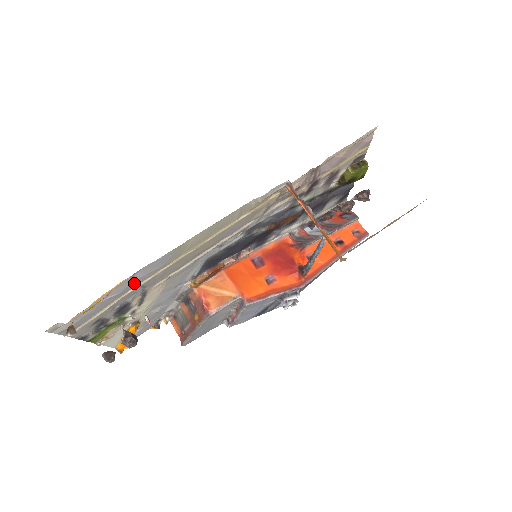
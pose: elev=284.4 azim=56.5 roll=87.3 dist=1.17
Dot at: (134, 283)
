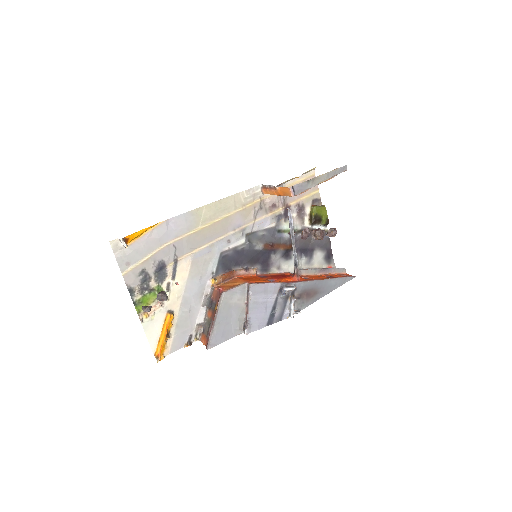
Dot at: (168, 235)
